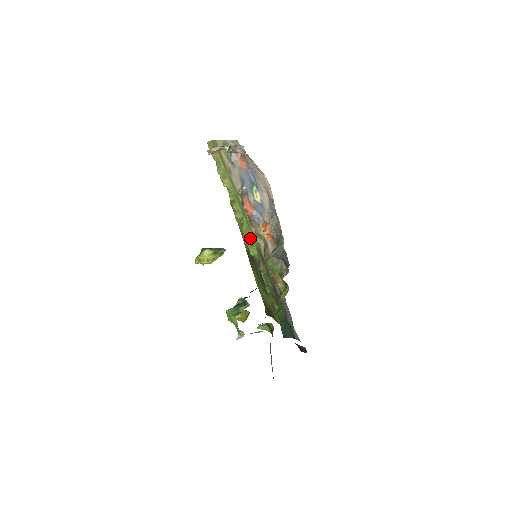
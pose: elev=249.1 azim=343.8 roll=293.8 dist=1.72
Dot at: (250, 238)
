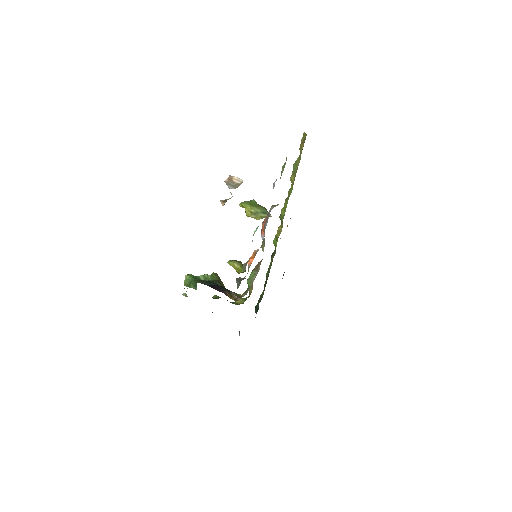
Dot at: (279, 234)
